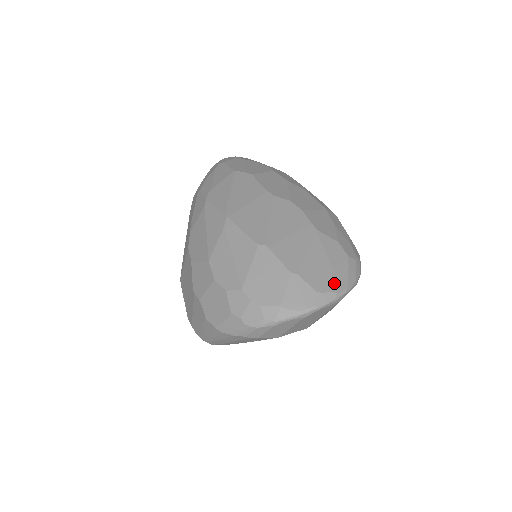
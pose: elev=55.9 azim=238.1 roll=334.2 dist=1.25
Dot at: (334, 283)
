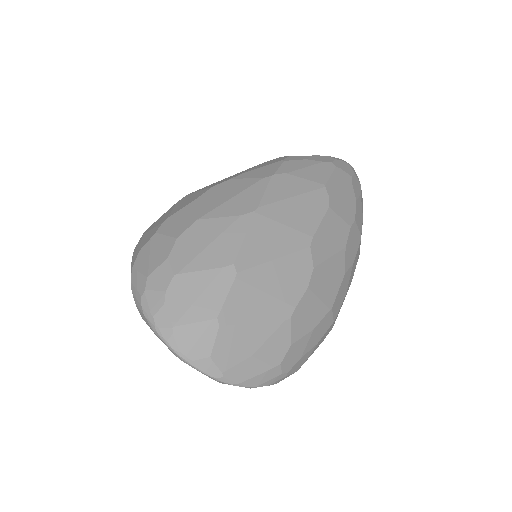
Dot at: (234, 368)
